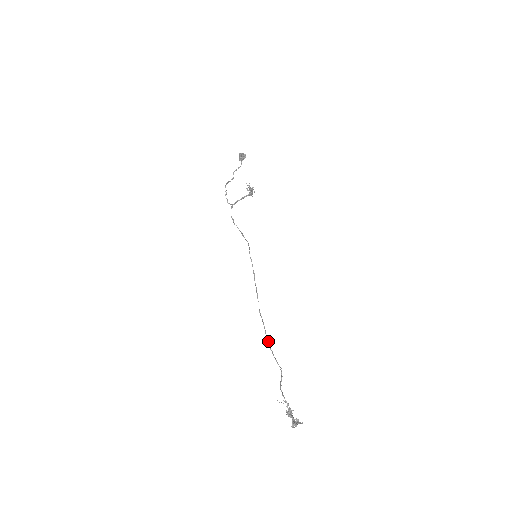
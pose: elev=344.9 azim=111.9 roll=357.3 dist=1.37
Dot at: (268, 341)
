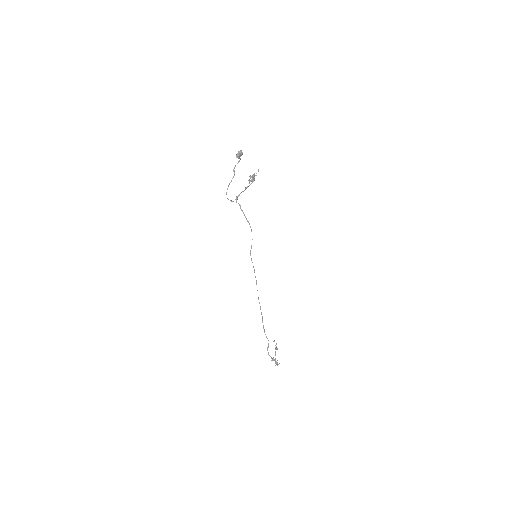
Dot at: (262, 322)
